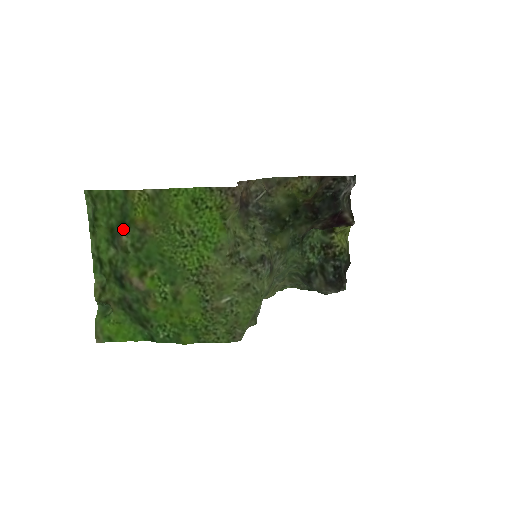
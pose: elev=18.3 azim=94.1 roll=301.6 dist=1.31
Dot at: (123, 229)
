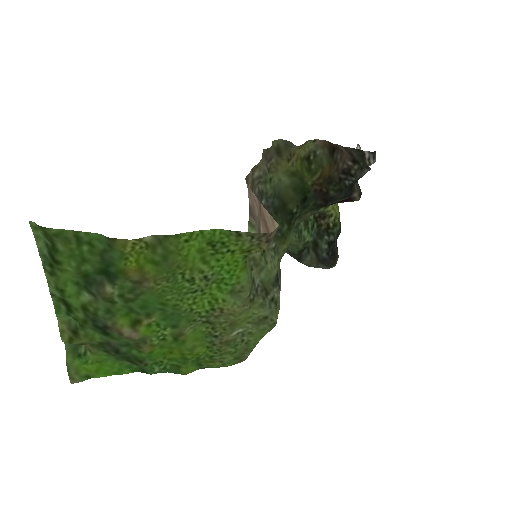
Dot at: (105, 278)
